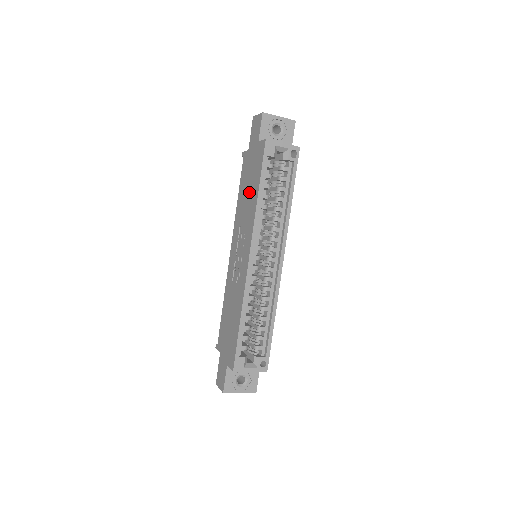
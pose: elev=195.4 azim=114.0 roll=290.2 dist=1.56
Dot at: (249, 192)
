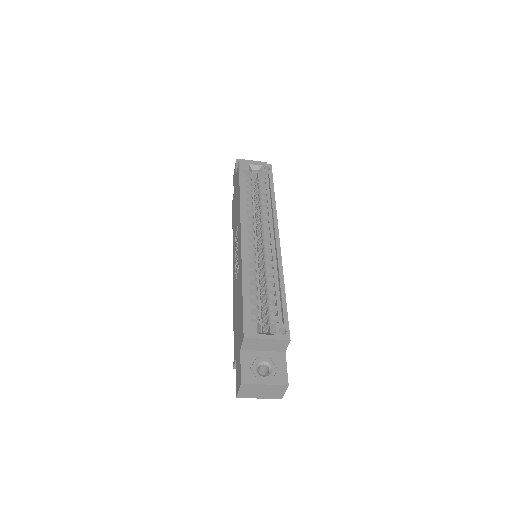
Dot at: (236, 206)
